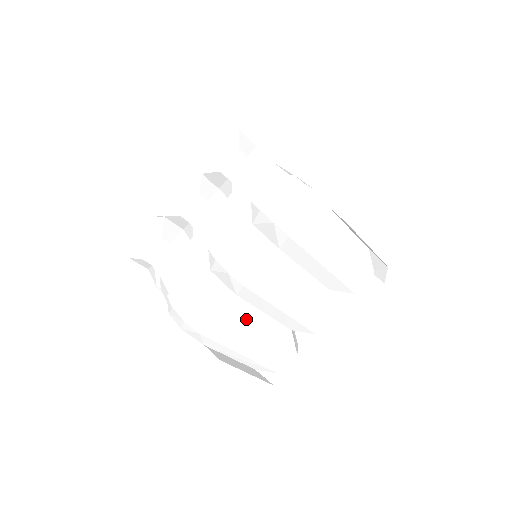
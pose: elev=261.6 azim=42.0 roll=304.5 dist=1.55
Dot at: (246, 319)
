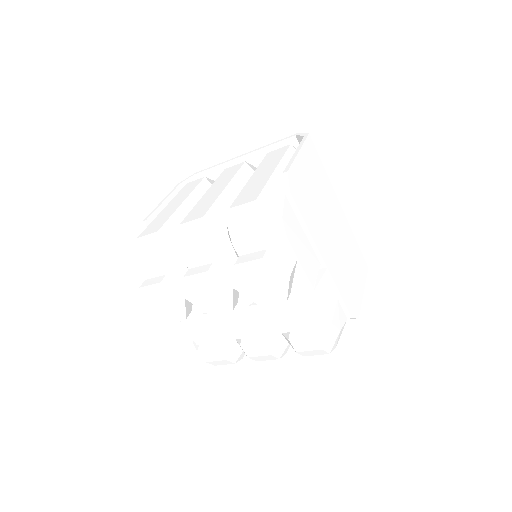
Dot at: occluded
